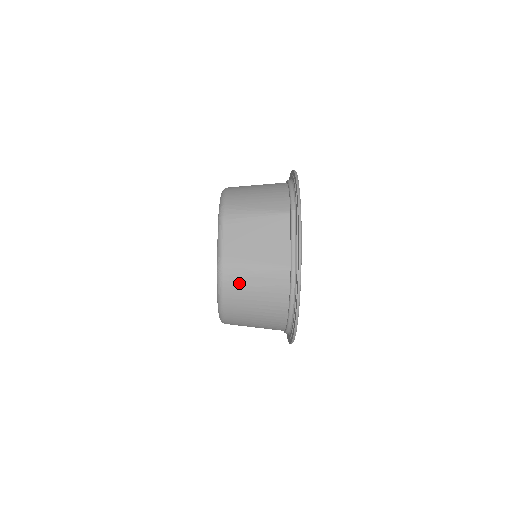
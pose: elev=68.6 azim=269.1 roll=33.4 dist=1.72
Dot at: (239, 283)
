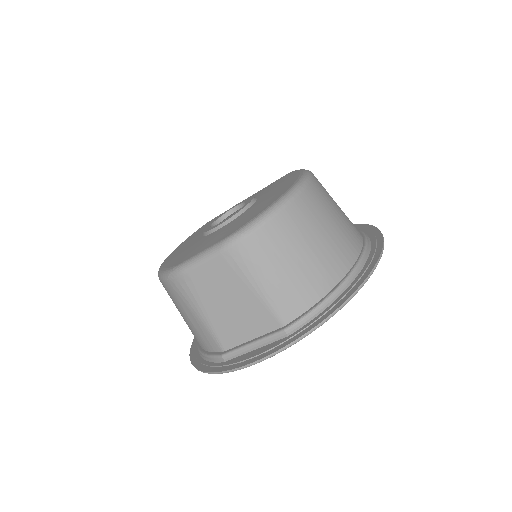
Dot at: (179, 299)
